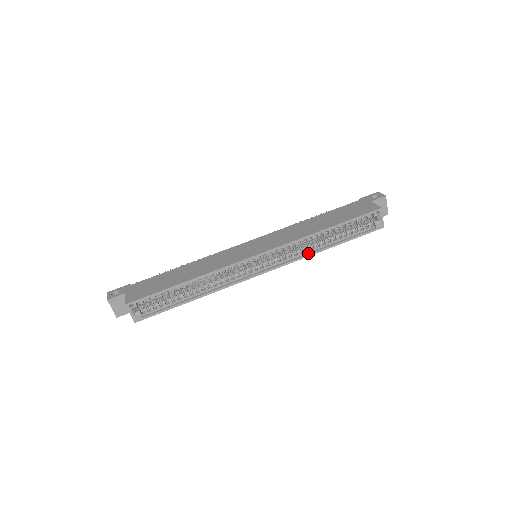
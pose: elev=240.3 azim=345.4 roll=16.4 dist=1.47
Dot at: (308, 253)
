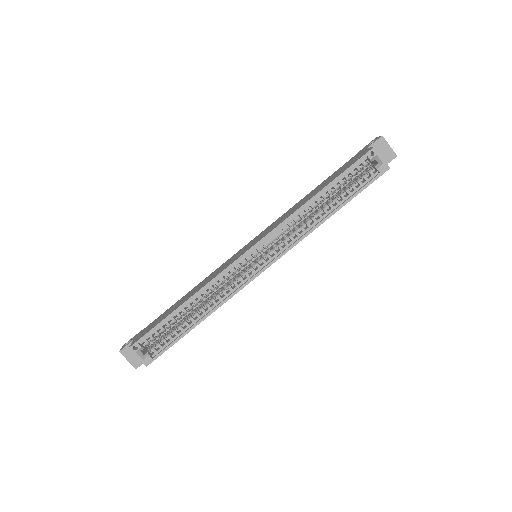
Dot at: (308, 230)
